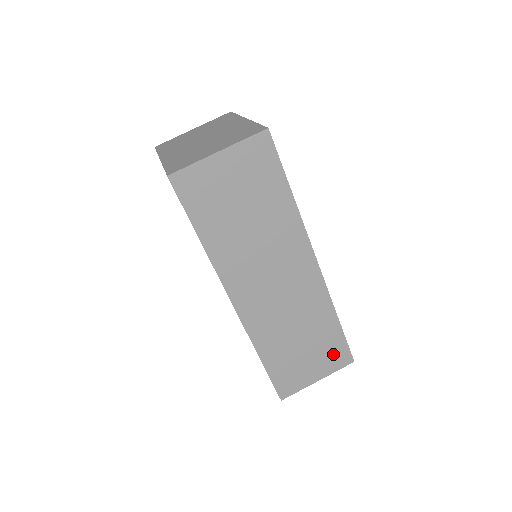
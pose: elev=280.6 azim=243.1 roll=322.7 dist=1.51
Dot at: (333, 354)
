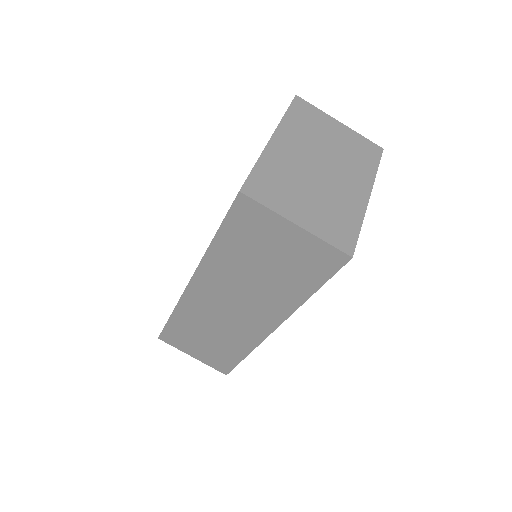
Dot at: (219, 361)
